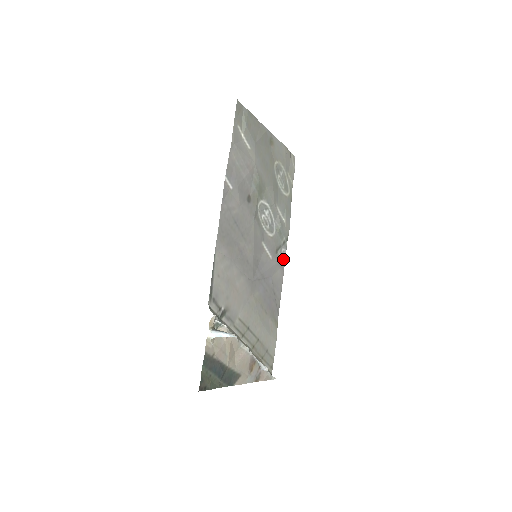
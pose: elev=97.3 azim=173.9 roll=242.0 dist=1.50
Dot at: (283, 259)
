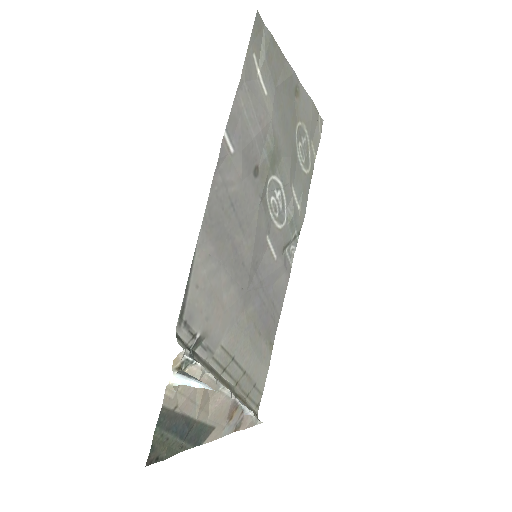
Dot at: (290, 260)
